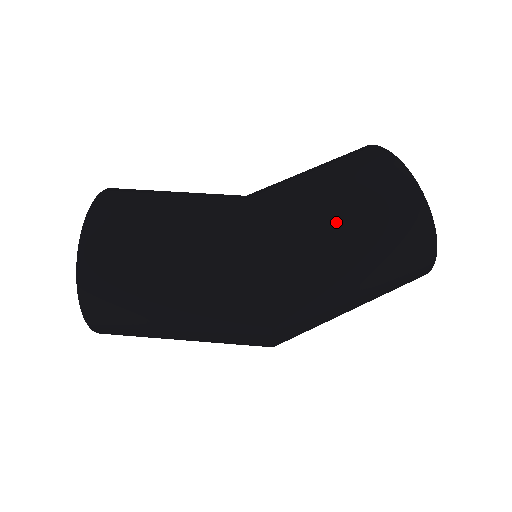
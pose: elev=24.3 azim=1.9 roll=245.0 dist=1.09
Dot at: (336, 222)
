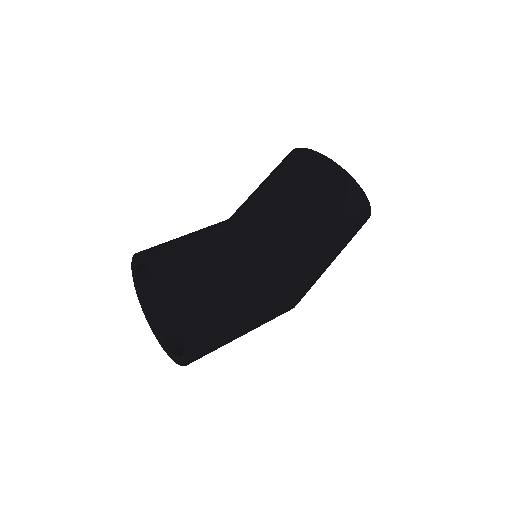
Dot at: (332, 253)
